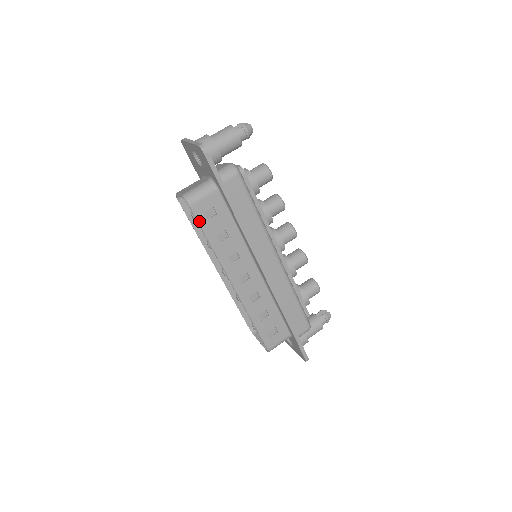
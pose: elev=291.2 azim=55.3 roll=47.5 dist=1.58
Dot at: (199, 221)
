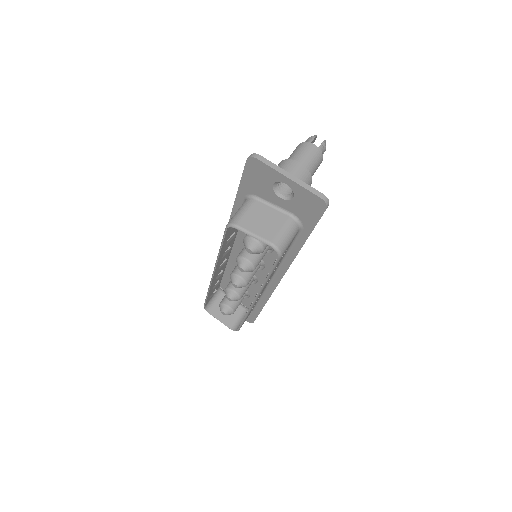
Dot at: occluded
